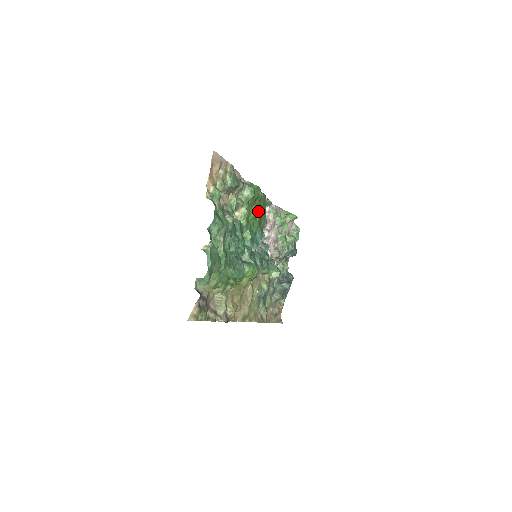
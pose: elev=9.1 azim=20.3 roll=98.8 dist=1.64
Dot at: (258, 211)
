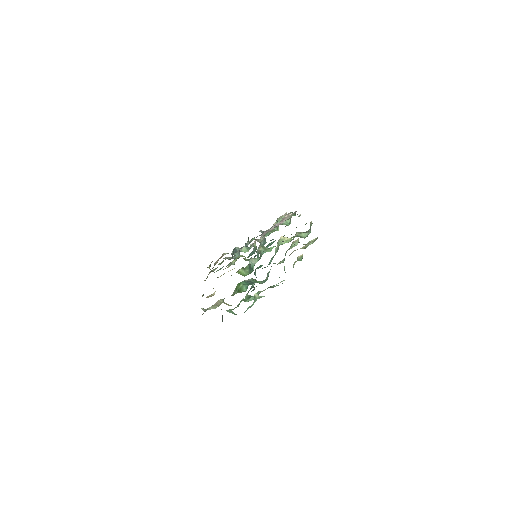
Dot at: occluded
